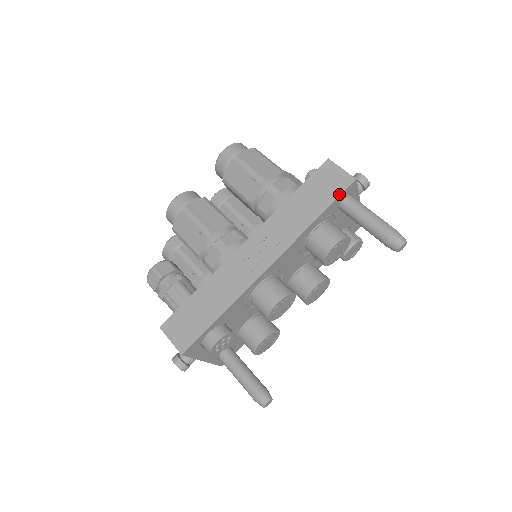
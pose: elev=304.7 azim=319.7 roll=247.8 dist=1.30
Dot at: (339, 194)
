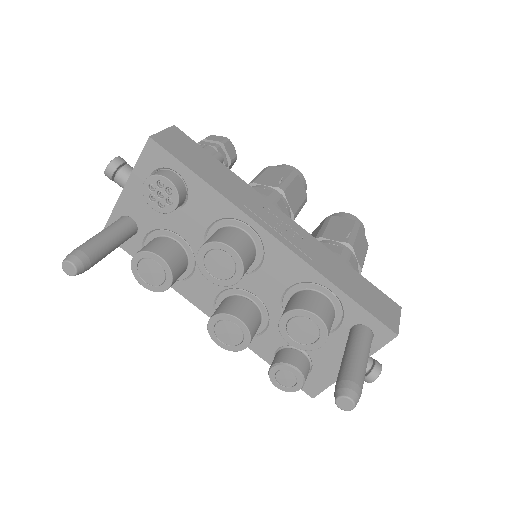
Dot at: (376, 316)
